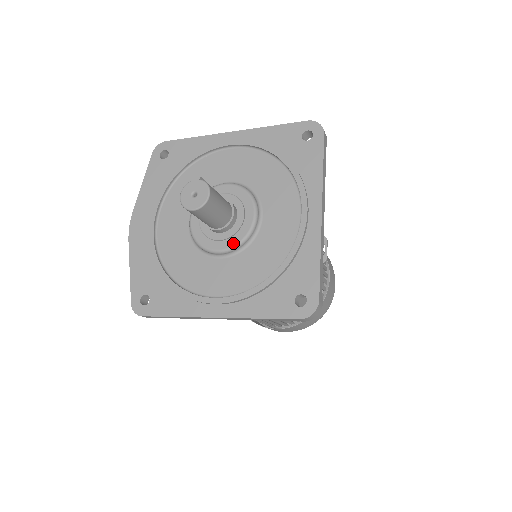
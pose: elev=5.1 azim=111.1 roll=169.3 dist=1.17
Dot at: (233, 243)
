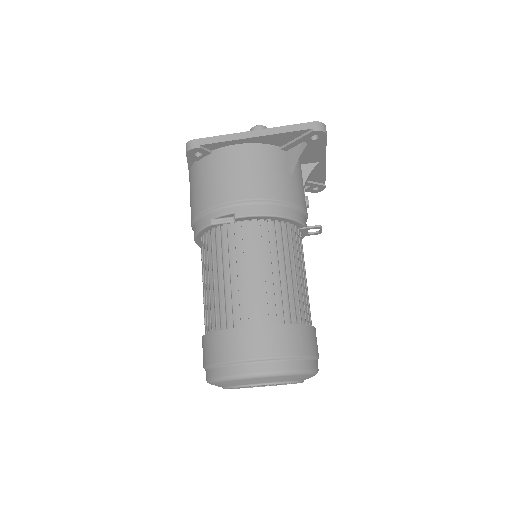
Dot at: occluded
